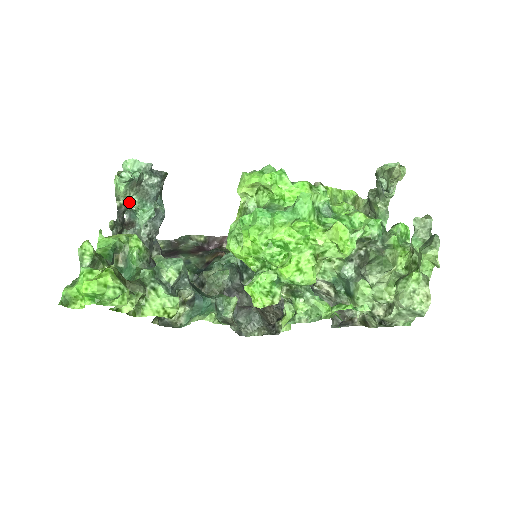
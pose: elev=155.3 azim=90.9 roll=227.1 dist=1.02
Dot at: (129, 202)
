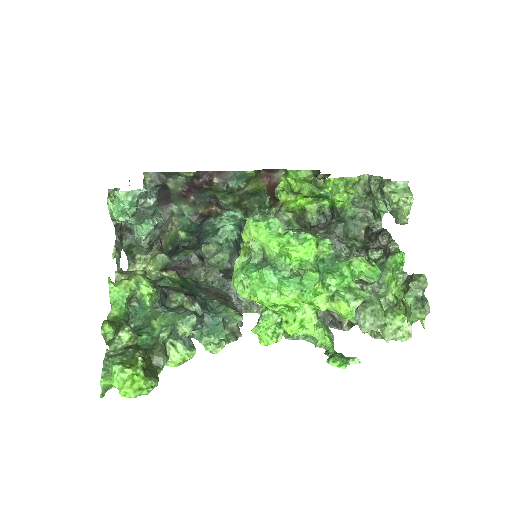
Dot at: occluded
